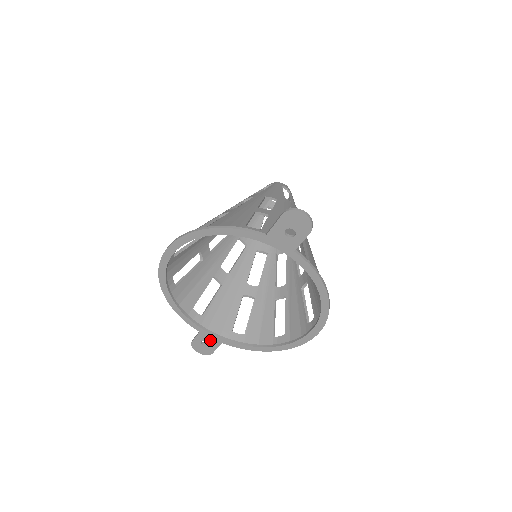
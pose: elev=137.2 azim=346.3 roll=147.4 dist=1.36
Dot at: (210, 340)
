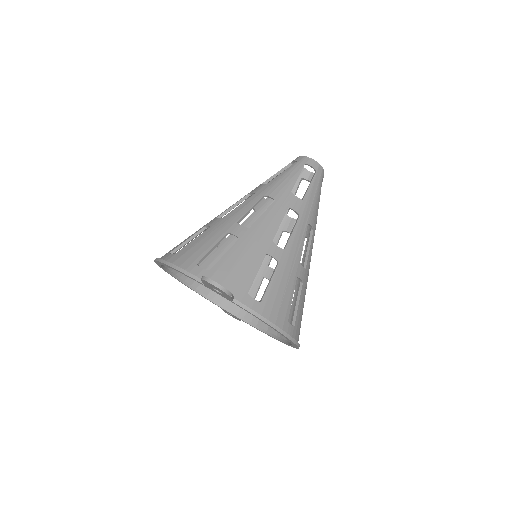
Dot at: (232, 315)
